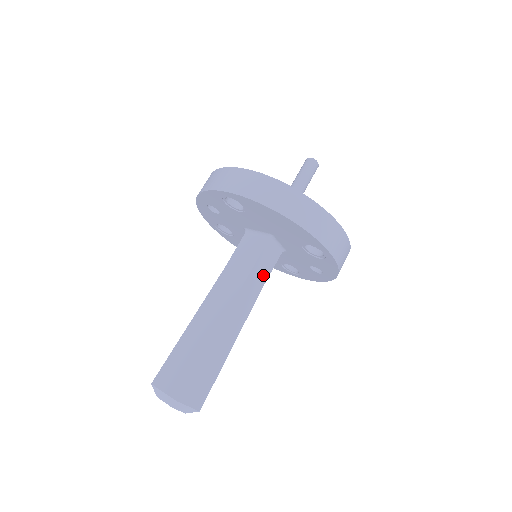
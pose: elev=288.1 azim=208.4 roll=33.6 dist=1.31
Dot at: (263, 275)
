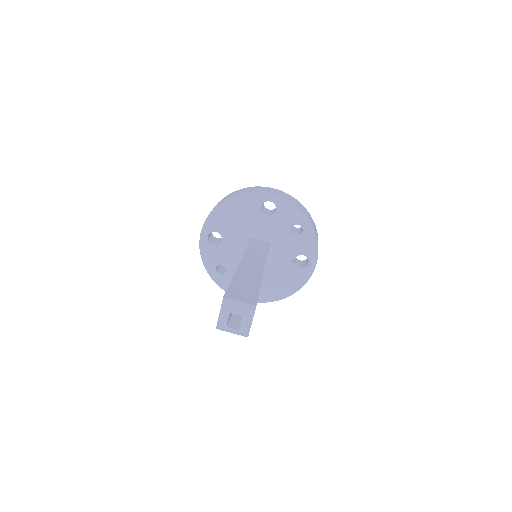
Dot at: (261, 251)
